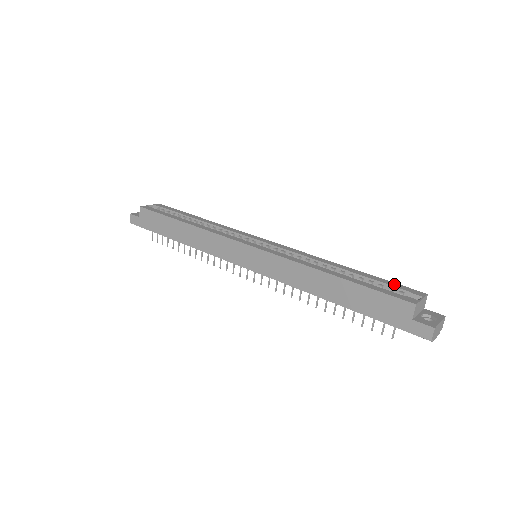
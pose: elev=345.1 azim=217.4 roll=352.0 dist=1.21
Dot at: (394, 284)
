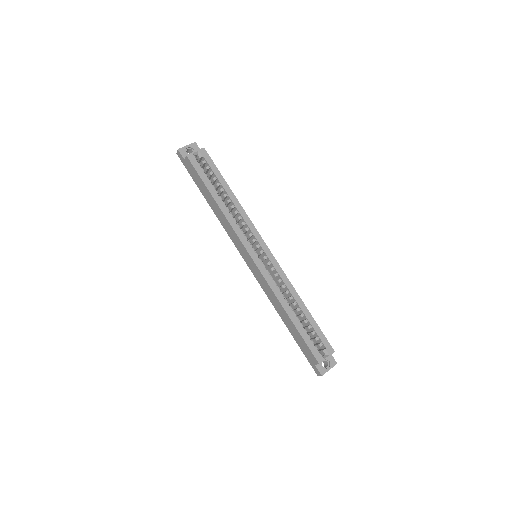
Dot at: (322, 336)
